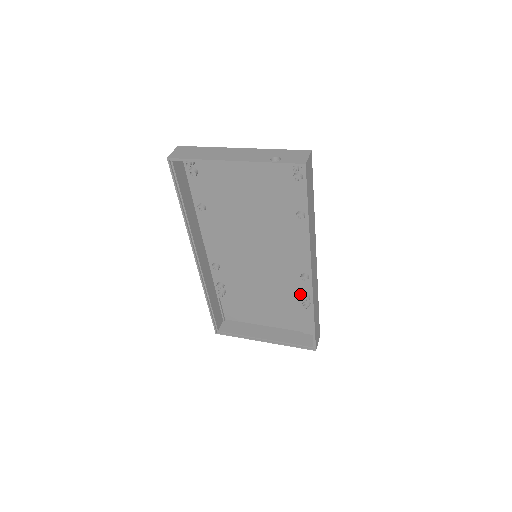
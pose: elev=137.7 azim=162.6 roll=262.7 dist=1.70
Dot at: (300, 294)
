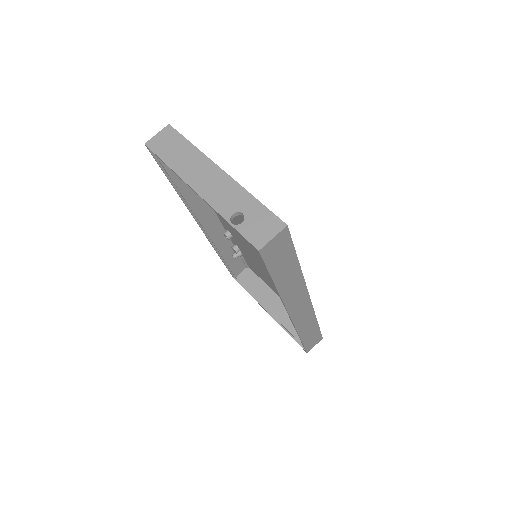
Dot at: occluded
